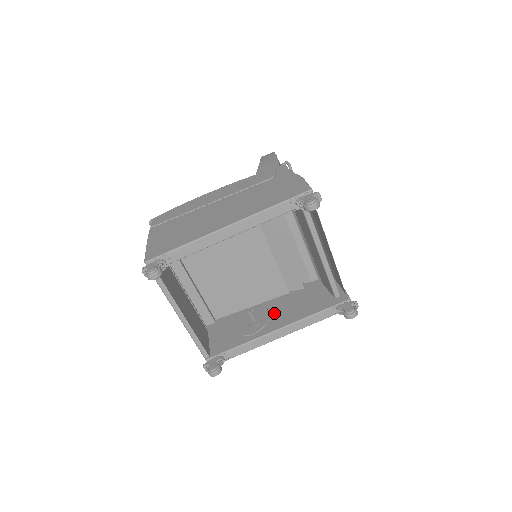
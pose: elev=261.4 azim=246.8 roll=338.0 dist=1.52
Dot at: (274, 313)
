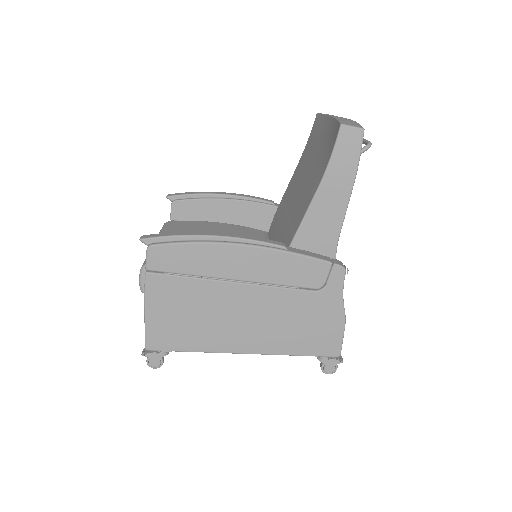
Dot at: occluded
